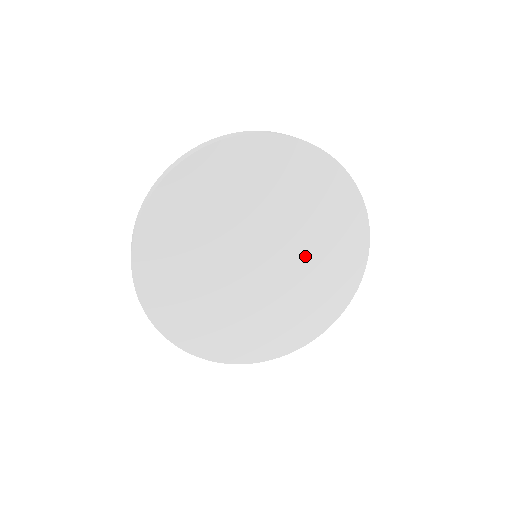
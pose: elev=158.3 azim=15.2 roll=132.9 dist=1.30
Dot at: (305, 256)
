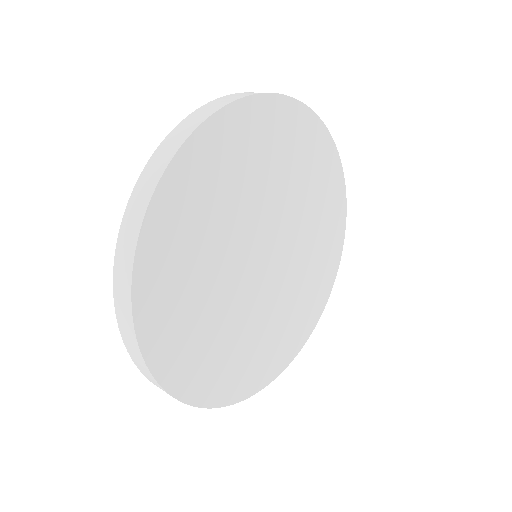
Dot at: (290, 287)
